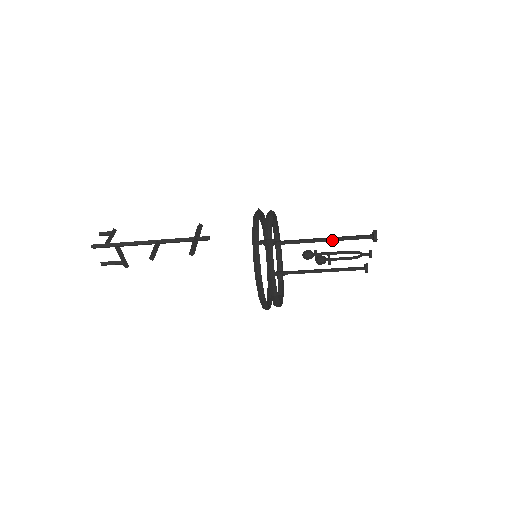
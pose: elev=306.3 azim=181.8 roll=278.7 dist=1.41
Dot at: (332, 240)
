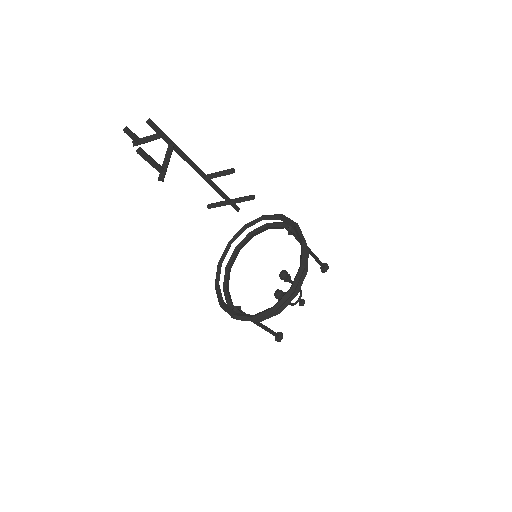
Dot at: (313, 254)
